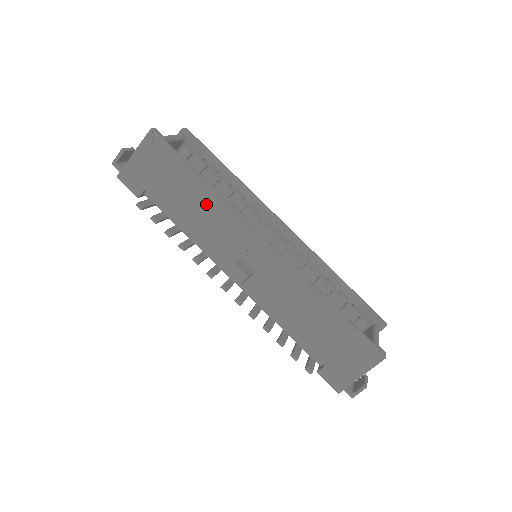
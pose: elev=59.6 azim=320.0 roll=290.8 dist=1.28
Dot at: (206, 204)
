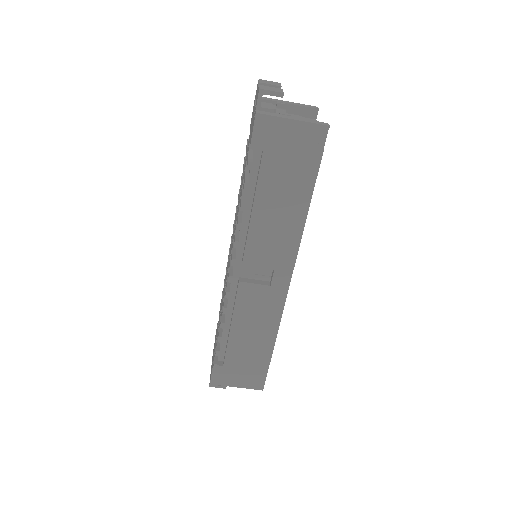
Dot at: (290, 216)
